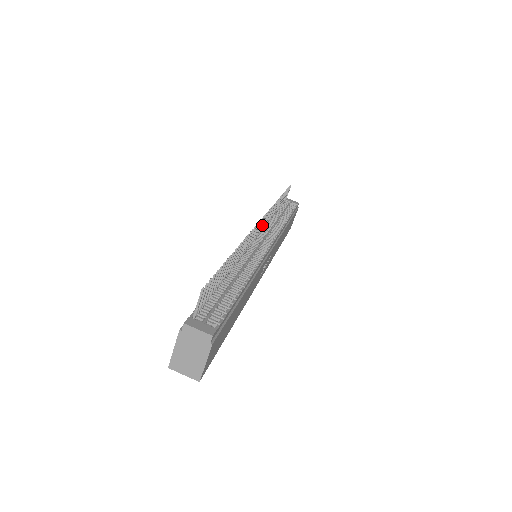
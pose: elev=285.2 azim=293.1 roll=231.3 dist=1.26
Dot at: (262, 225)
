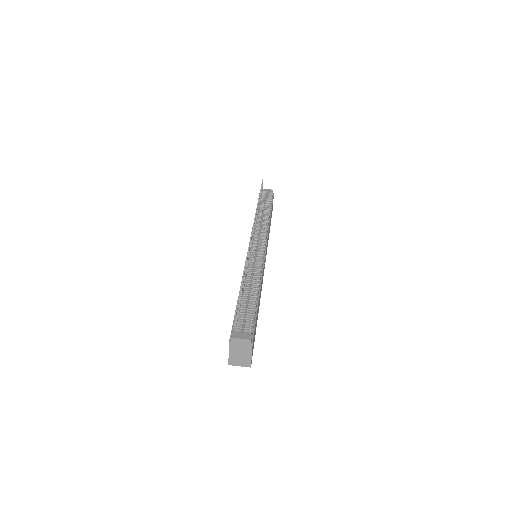
Dot at: occluded
